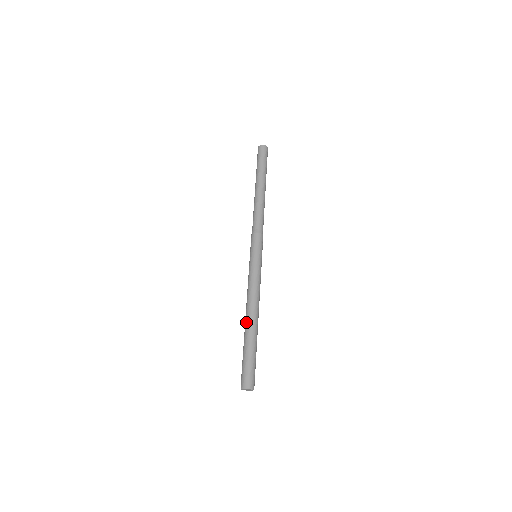
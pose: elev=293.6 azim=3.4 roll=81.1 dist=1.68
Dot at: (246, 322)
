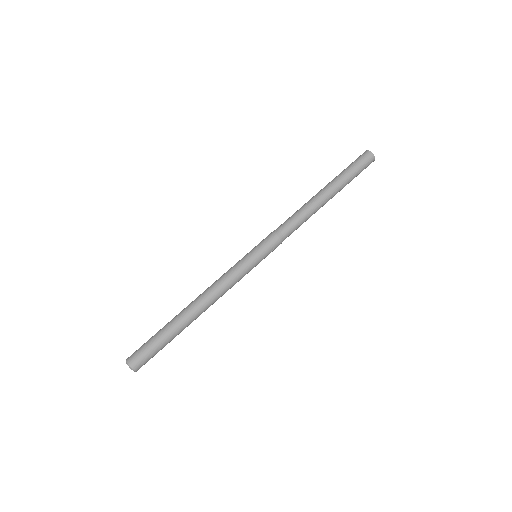
Dot at: occluded
